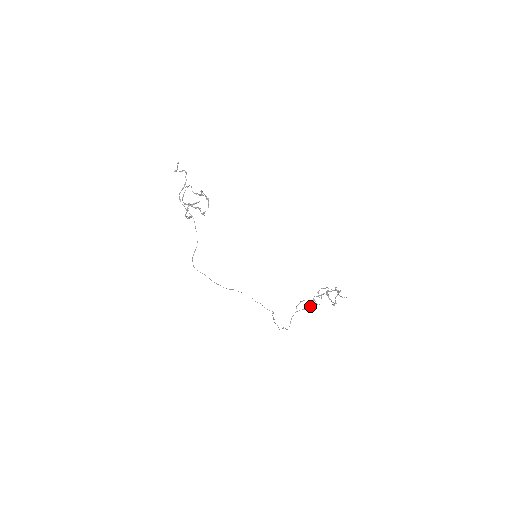
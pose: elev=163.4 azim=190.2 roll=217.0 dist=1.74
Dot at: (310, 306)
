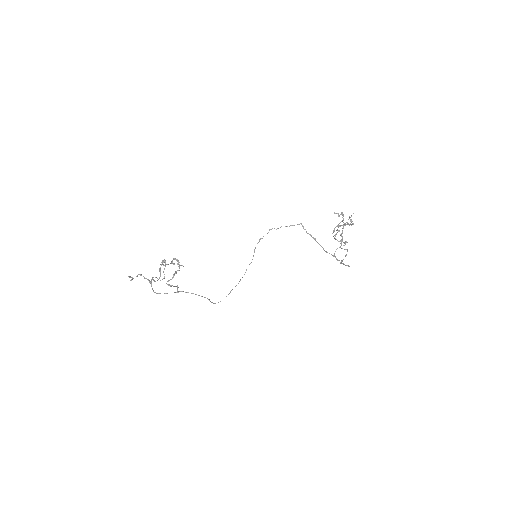
Dot at: occluded
